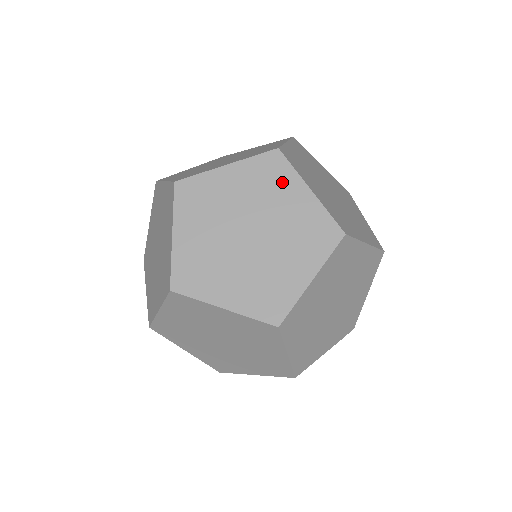
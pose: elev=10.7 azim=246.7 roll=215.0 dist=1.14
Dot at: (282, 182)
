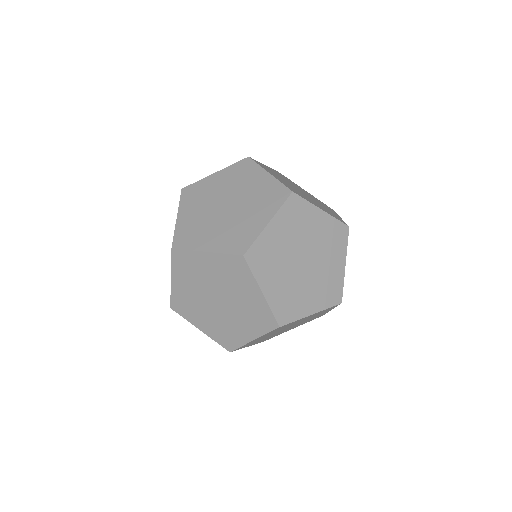
Dot at: occluded
